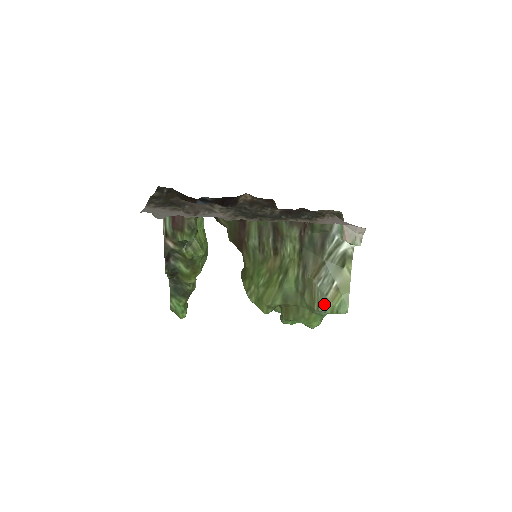
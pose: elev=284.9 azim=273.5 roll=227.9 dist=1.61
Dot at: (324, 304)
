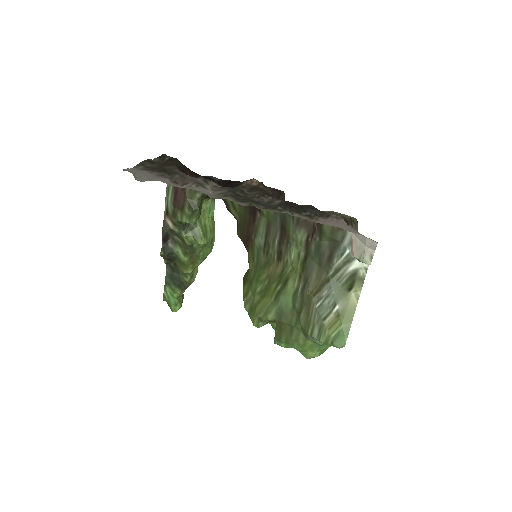
Dot at: (319, 330)
